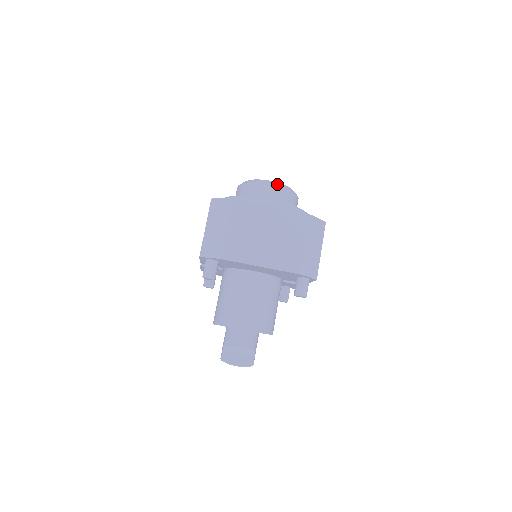
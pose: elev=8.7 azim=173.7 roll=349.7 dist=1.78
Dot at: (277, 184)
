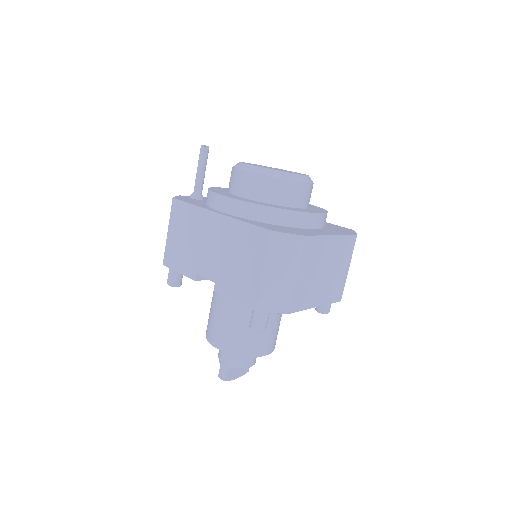
Dot at: (308, 180)
